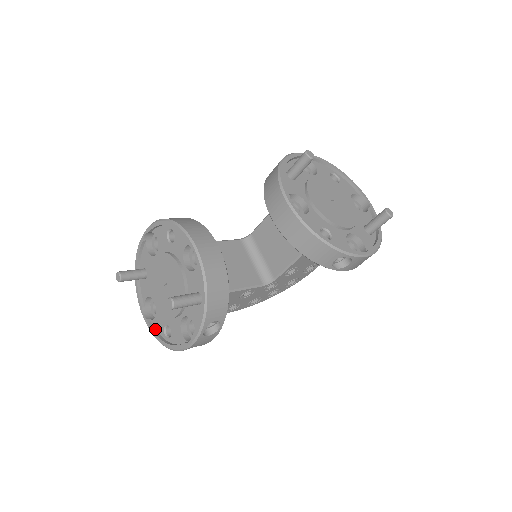
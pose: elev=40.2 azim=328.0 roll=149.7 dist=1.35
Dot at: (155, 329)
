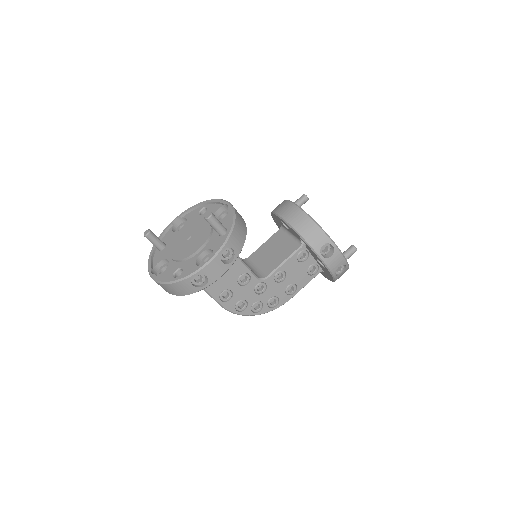
Dot at: (161, 279)
